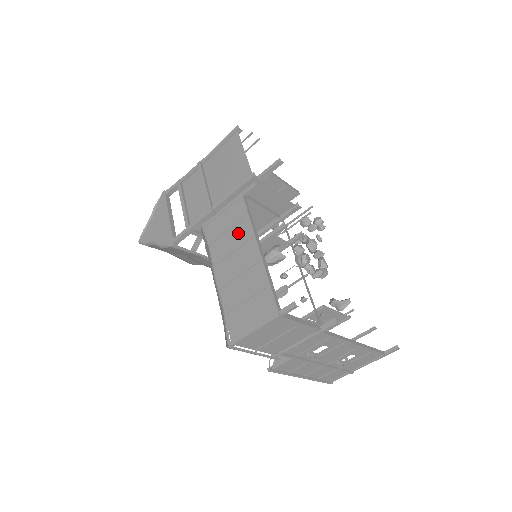
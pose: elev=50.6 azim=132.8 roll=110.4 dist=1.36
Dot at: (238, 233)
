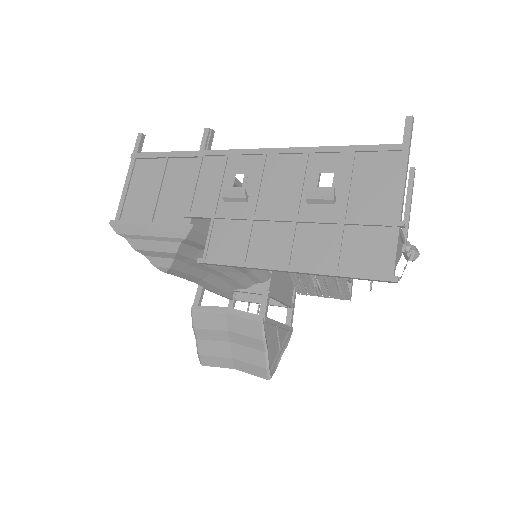
Dot at: occluded
